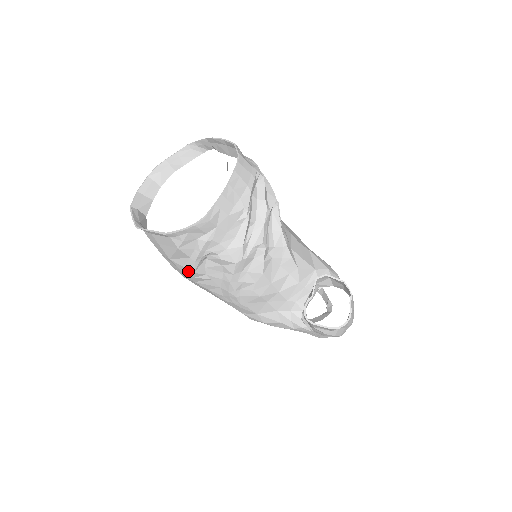
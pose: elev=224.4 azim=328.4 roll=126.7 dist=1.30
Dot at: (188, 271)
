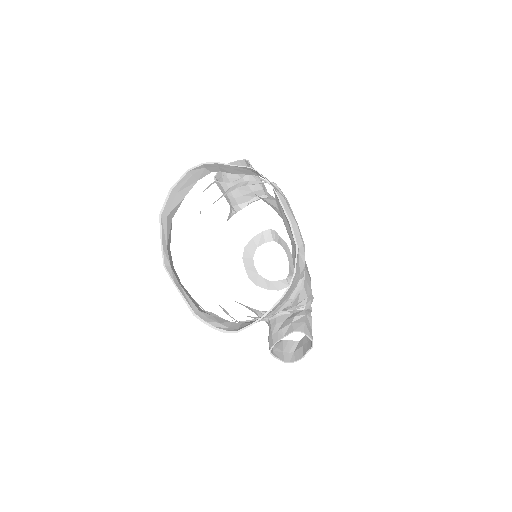
Dot at: occluded
